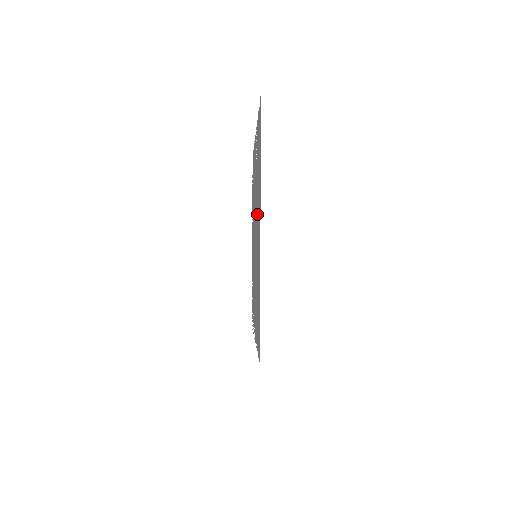
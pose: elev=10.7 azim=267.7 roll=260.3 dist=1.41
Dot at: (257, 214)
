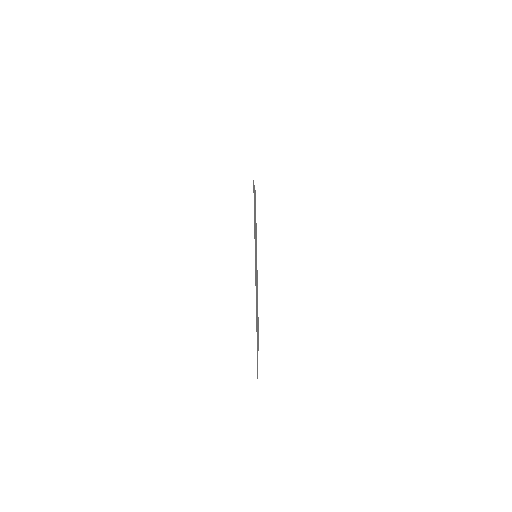
Dot at: occluded
